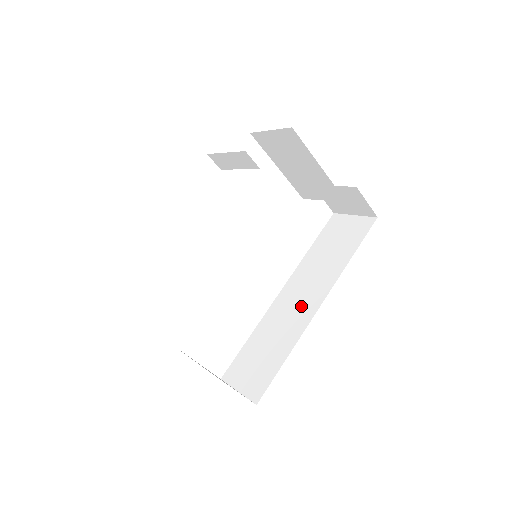
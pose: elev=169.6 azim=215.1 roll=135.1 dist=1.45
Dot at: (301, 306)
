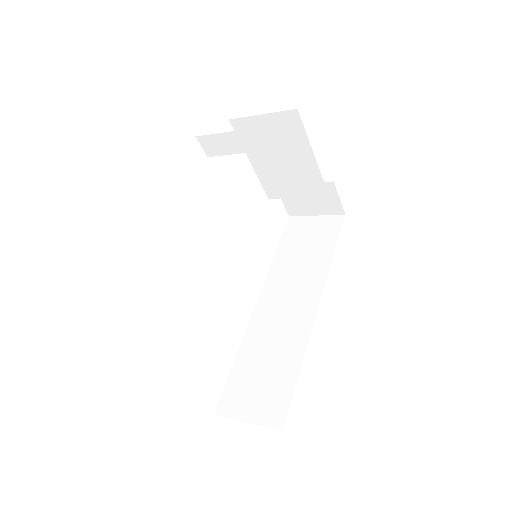
Dot at: (293, 312)
